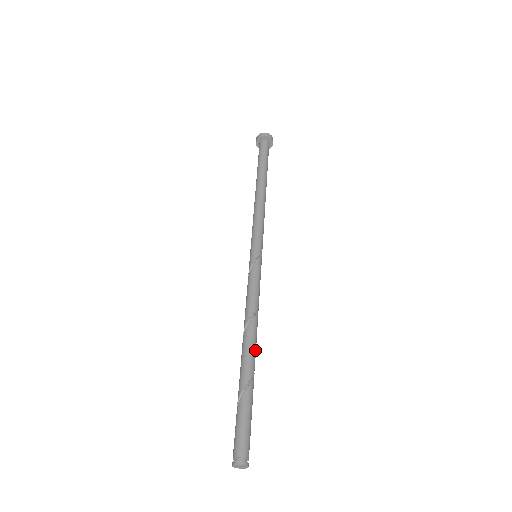
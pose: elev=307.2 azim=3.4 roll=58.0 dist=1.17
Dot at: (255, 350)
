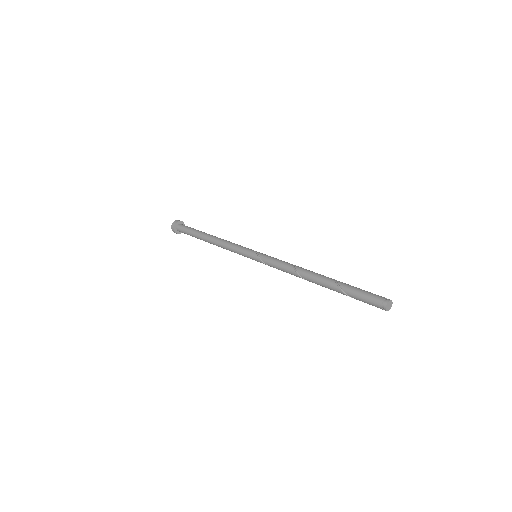
Dot at: (318, 274)
